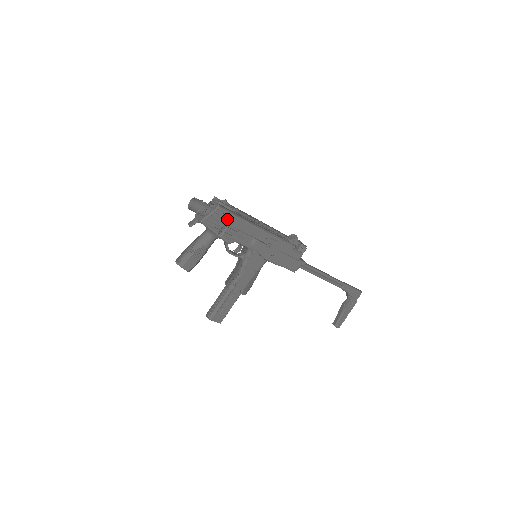
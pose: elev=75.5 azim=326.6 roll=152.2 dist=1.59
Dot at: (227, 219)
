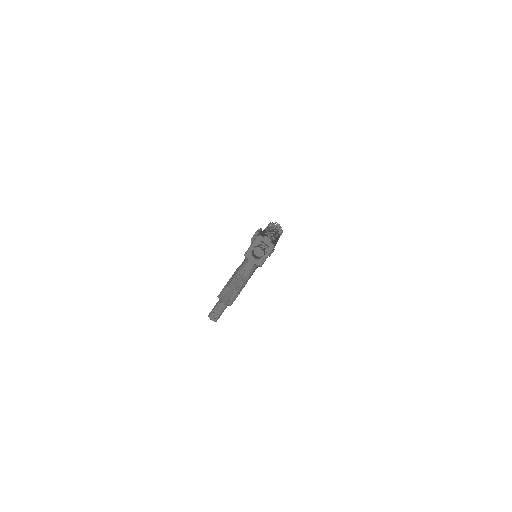
Dot at: occluded
